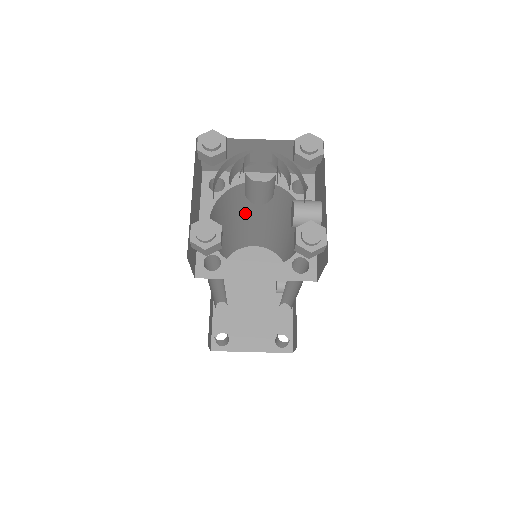
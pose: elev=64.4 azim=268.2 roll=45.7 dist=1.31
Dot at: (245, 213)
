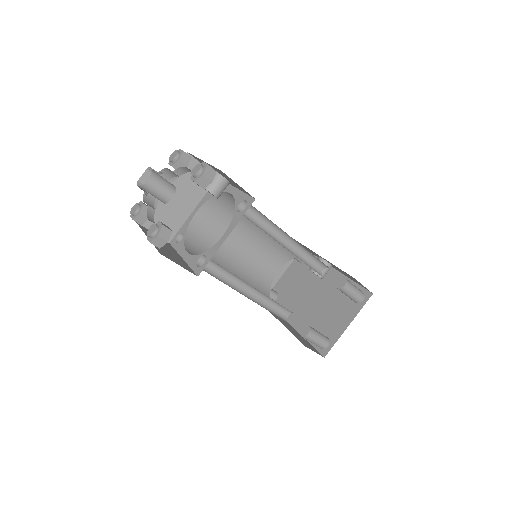
Dot at: (227, 246)
